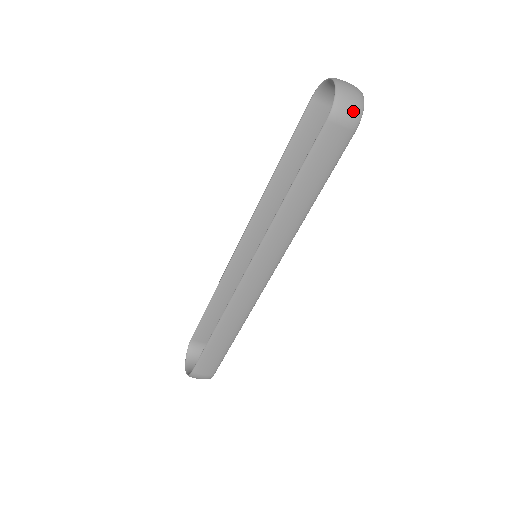
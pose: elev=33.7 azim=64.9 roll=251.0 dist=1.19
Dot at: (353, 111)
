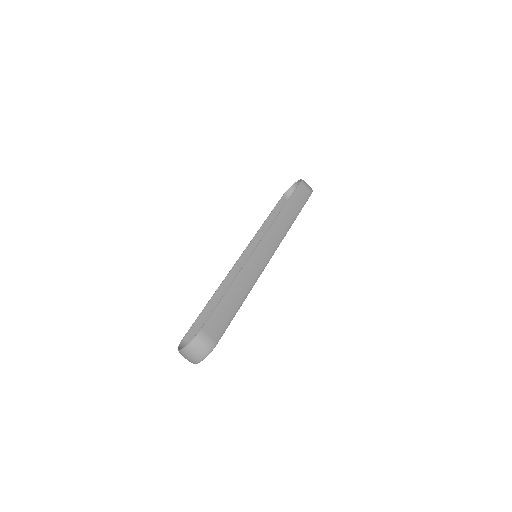
Dot at: (309, 186)
